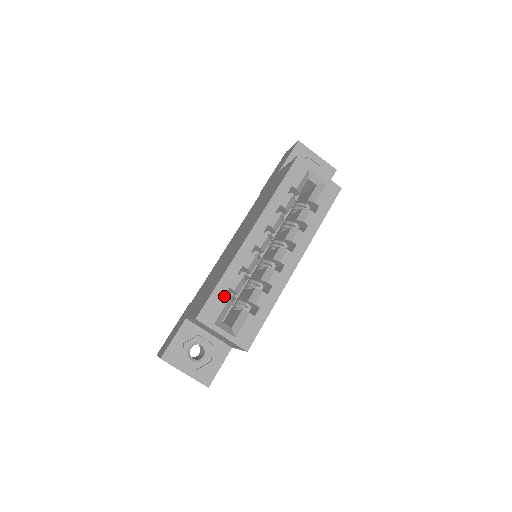
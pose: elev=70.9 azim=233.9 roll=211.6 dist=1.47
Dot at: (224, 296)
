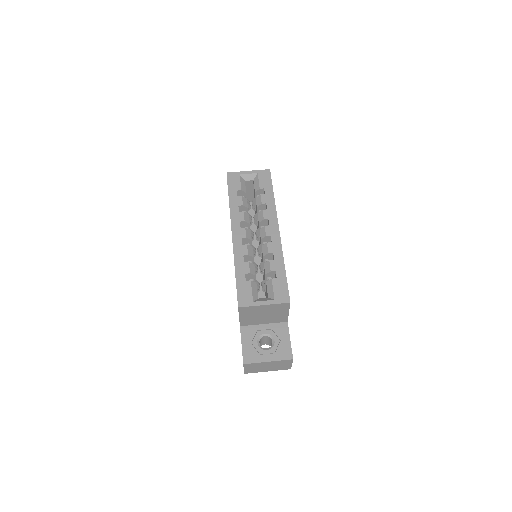
Dot at: (246, 281)
